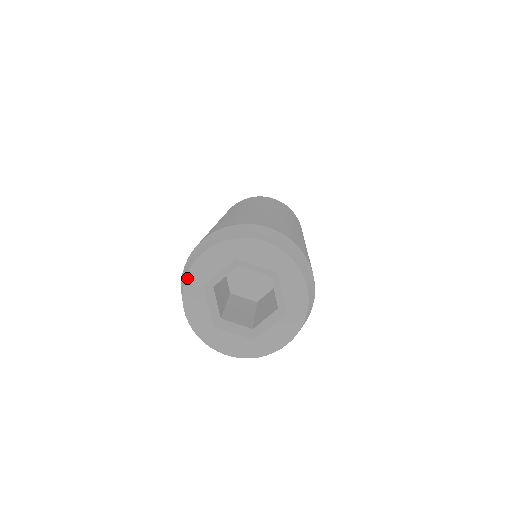
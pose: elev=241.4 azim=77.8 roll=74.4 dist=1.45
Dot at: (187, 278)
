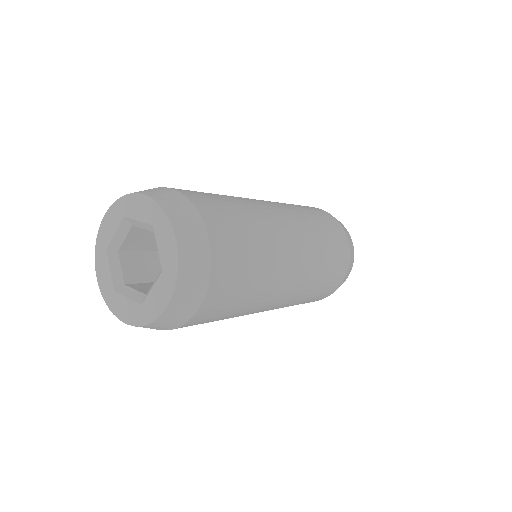
Dot at: (97, 243)
